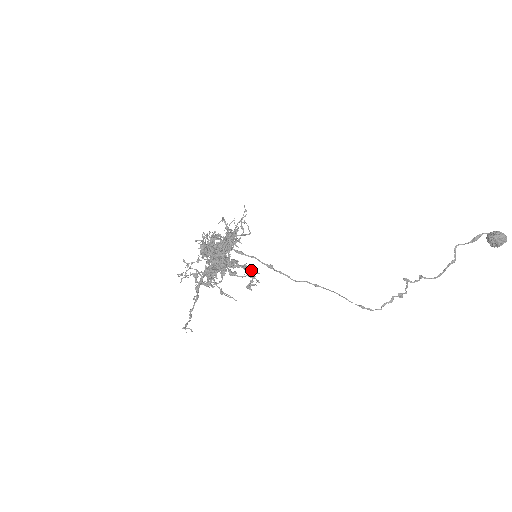
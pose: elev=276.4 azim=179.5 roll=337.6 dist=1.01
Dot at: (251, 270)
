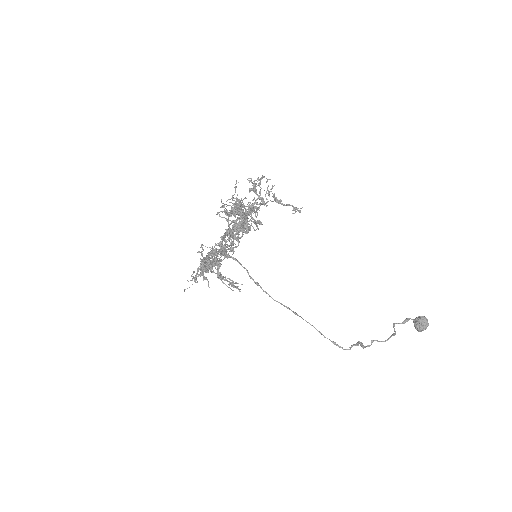
Dot at: (236, 287)
